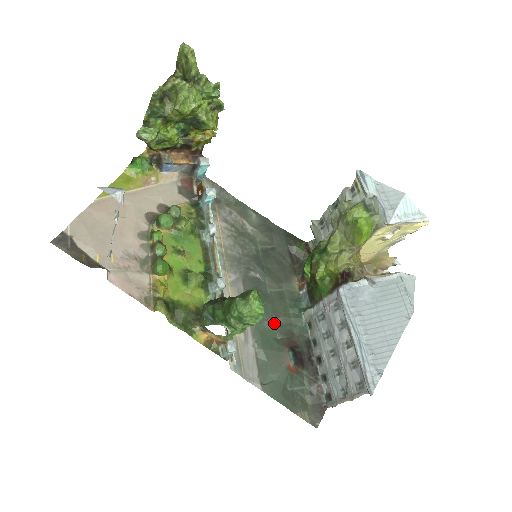
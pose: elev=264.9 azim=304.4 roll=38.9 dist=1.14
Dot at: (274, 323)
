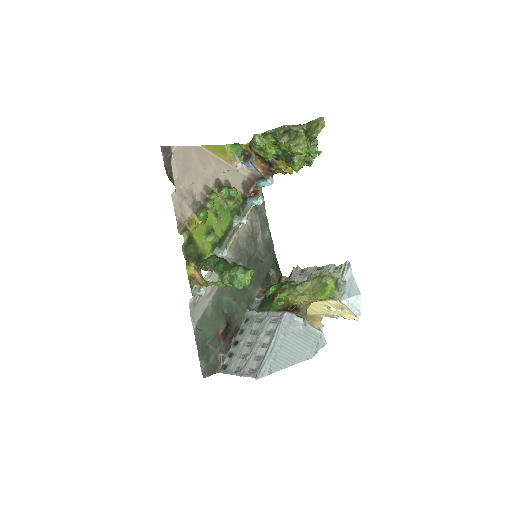
Dot at: (229, 301)
